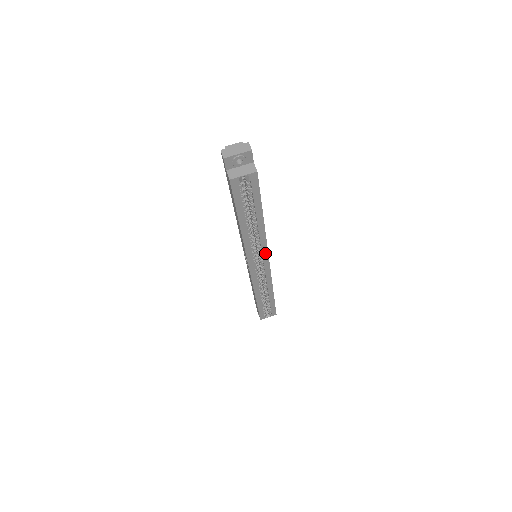
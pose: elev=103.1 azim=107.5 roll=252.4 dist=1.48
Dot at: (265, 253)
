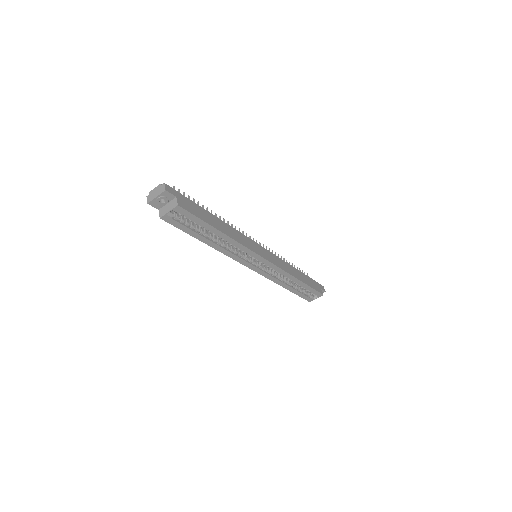
Dot at: (254, 255)
